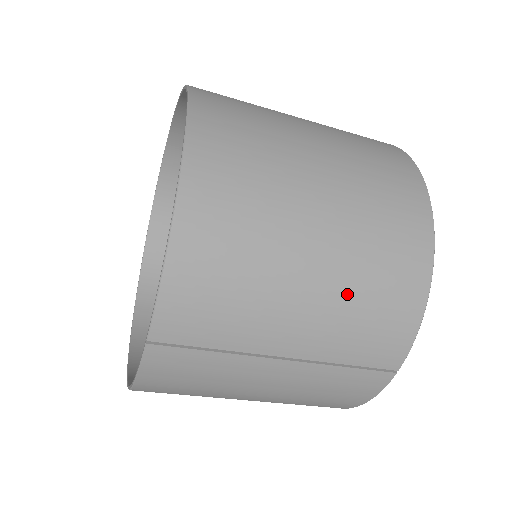
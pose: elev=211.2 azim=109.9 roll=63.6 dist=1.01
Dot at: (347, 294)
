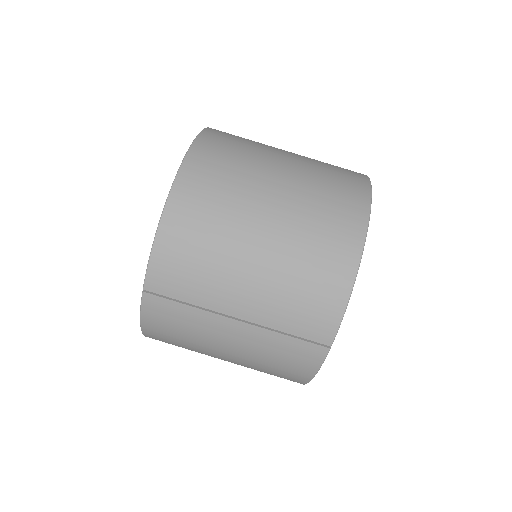
Dot at: (283, 276)
